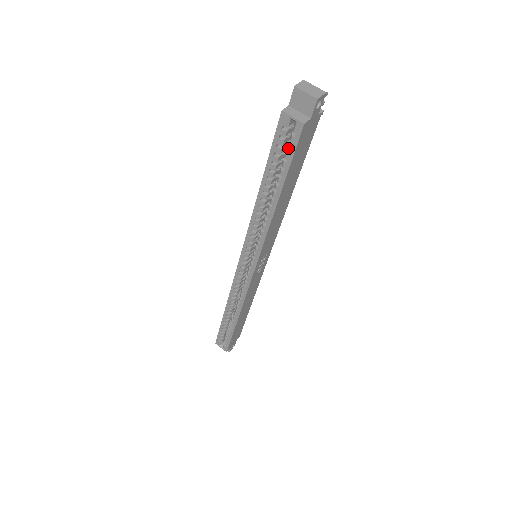
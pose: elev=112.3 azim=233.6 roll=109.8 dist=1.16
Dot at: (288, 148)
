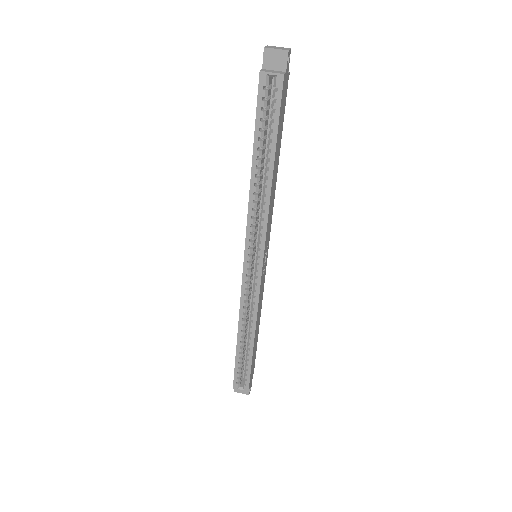
Dot at: (273, 106)
